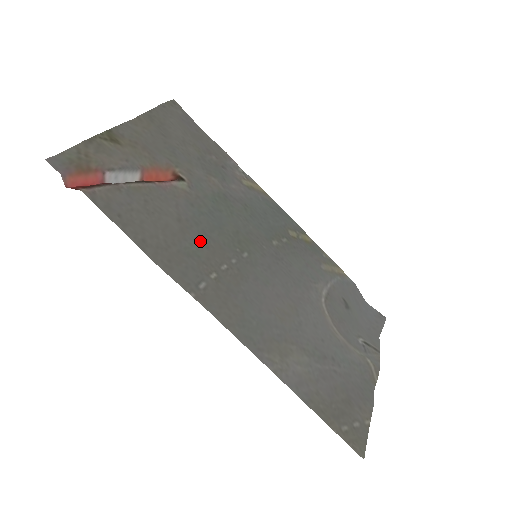
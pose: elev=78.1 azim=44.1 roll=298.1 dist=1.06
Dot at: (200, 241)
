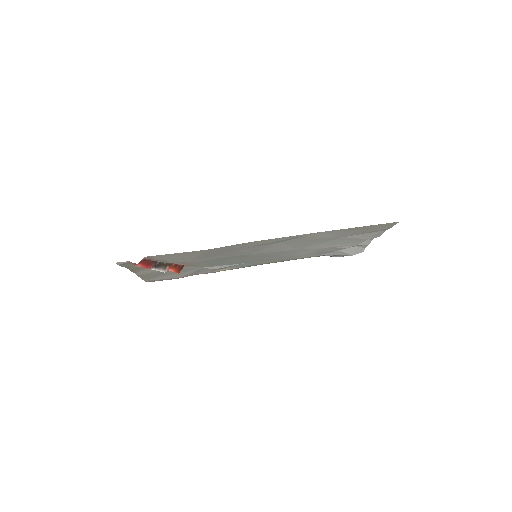
Dot at: (221, 255)
